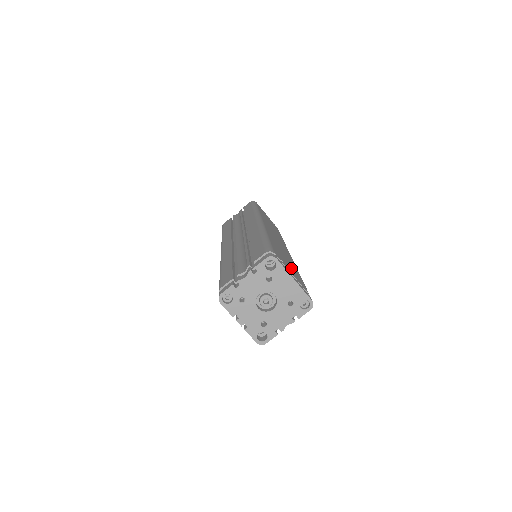
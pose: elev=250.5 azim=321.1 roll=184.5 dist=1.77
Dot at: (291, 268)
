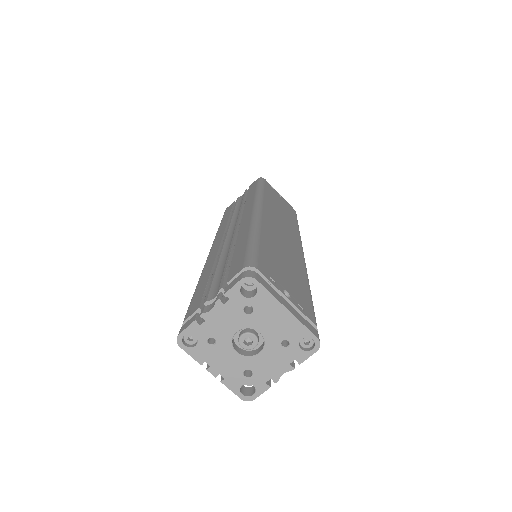
Dot at: (291, 283)
